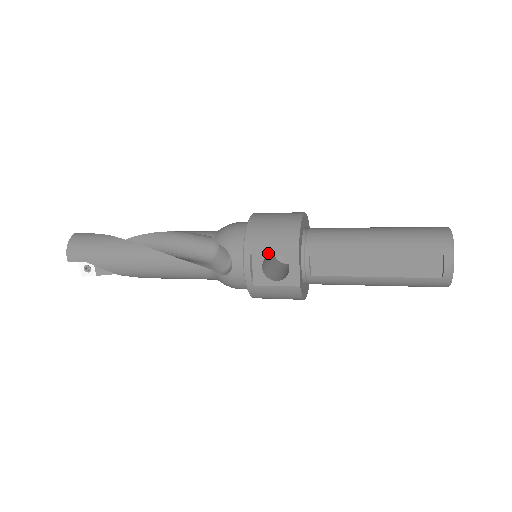
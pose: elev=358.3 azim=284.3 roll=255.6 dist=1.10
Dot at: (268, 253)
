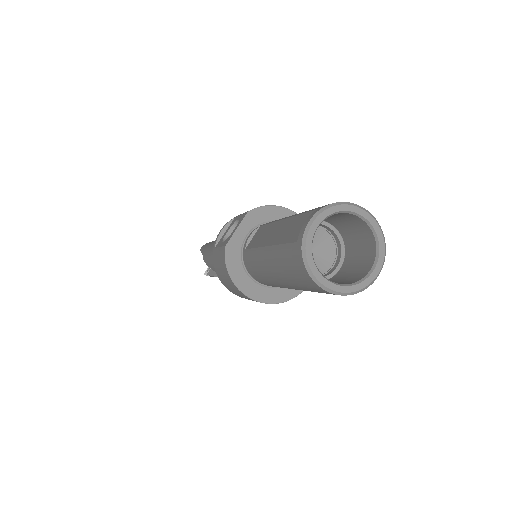
Dot at: (237, 219)
